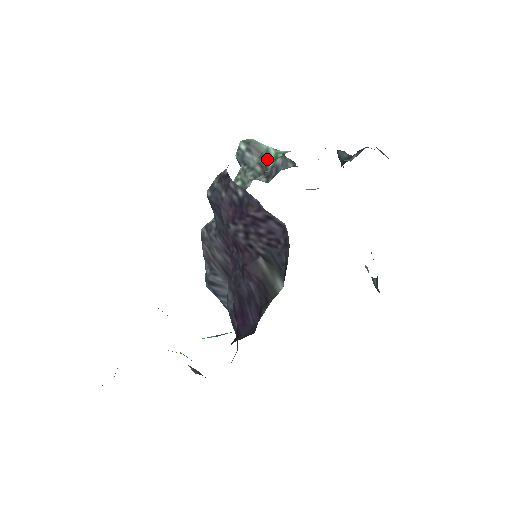
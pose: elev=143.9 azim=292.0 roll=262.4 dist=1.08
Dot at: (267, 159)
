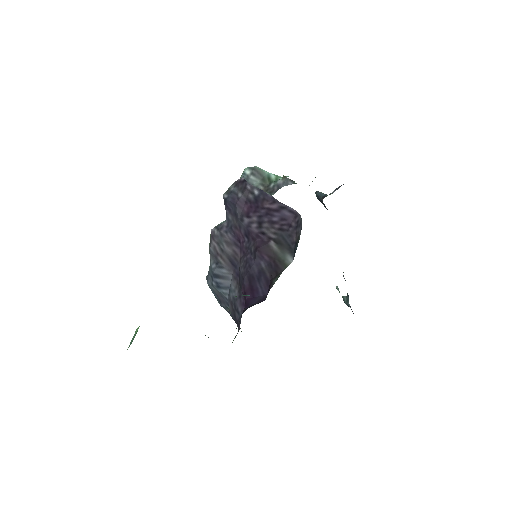
Dot at: (268, 181)
